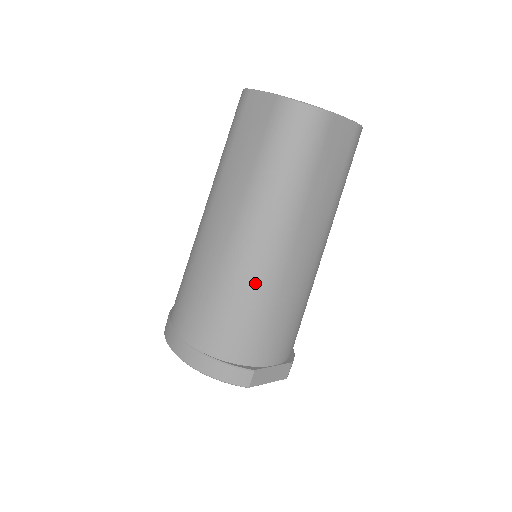
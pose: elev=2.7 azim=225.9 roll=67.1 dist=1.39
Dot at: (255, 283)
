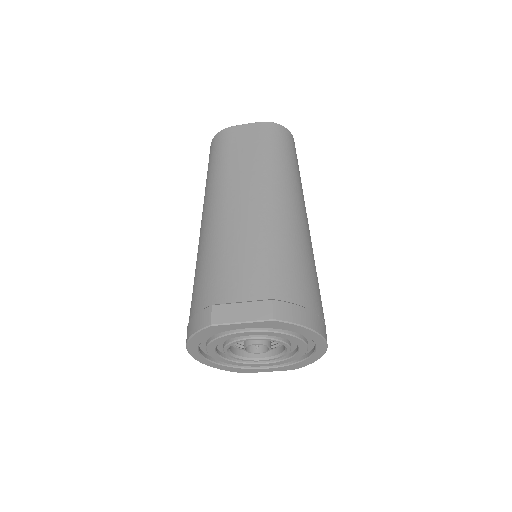
Dot at: (206, 241)
